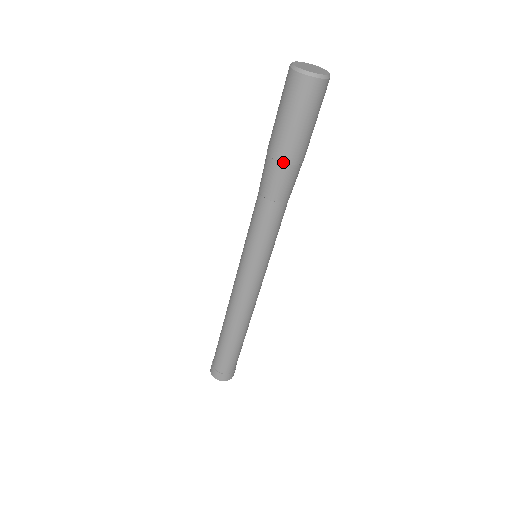
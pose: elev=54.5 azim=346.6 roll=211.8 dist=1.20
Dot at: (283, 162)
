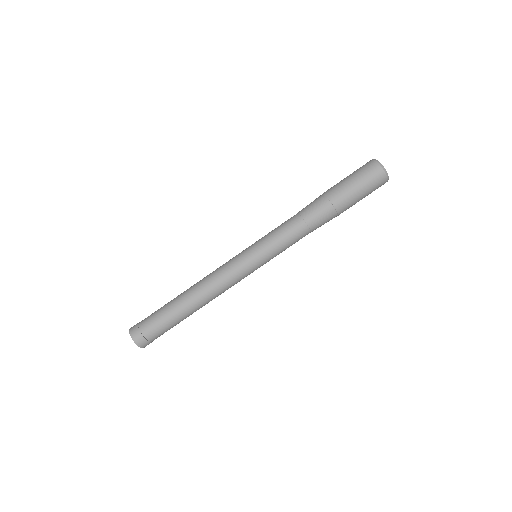
Dot at: (328, 197)
